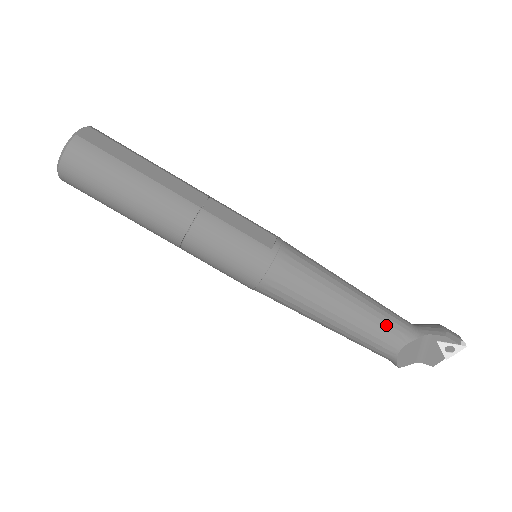
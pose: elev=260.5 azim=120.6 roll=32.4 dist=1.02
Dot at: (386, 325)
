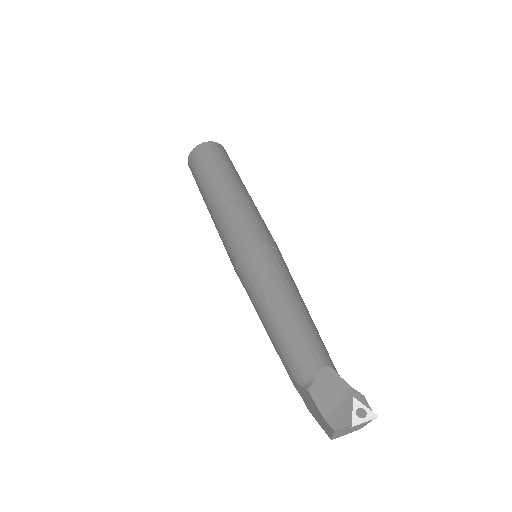
Dot at: (323, 344)
